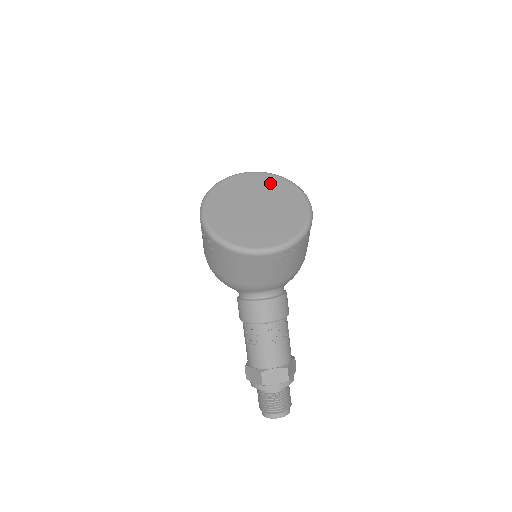
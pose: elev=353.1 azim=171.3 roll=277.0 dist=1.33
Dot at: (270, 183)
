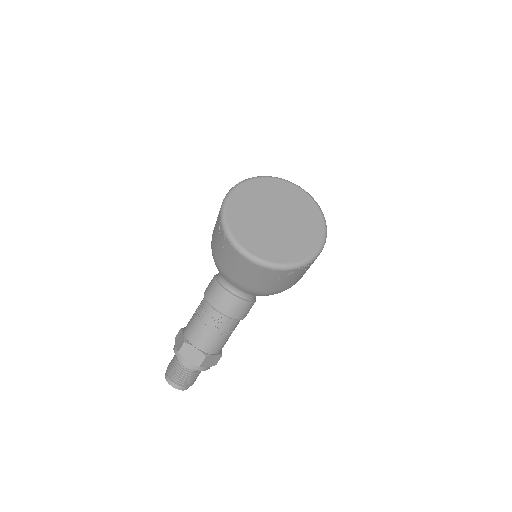
Dot at: (307, 209)
